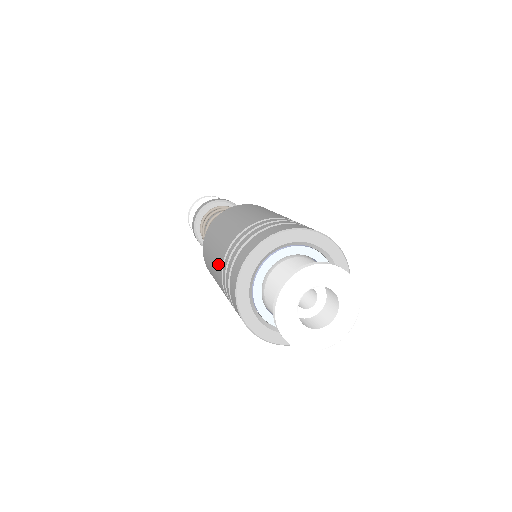
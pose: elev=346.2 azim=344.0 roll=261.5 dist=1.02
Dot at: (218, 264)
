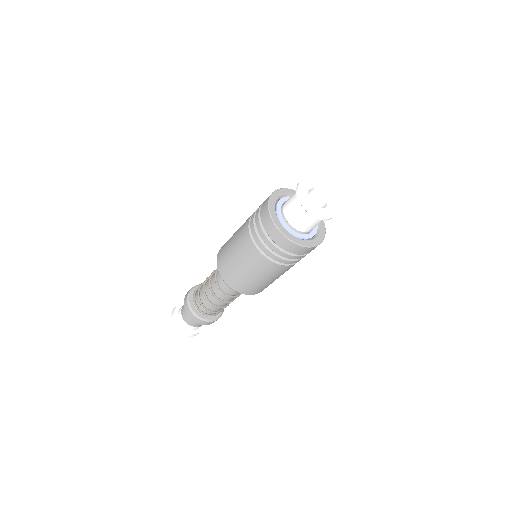
Dot at: (251, 254)
